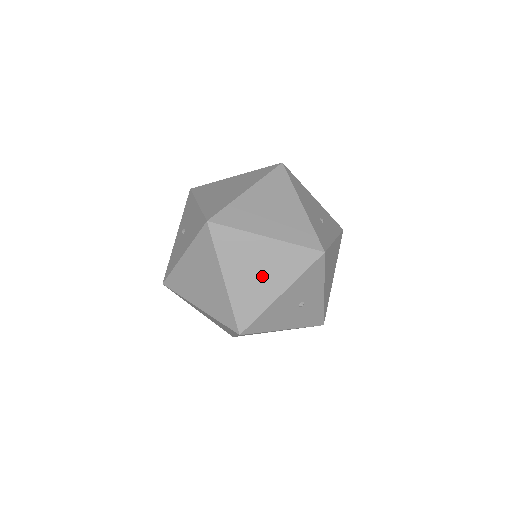
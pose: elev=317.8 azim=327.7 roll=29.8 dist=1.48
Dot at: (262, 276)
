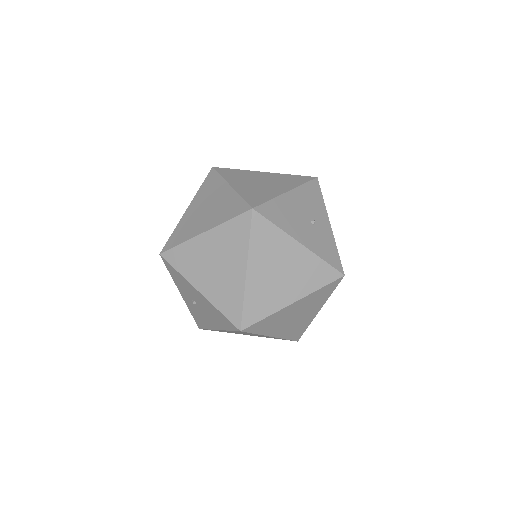
Dot at: (300, 316)
